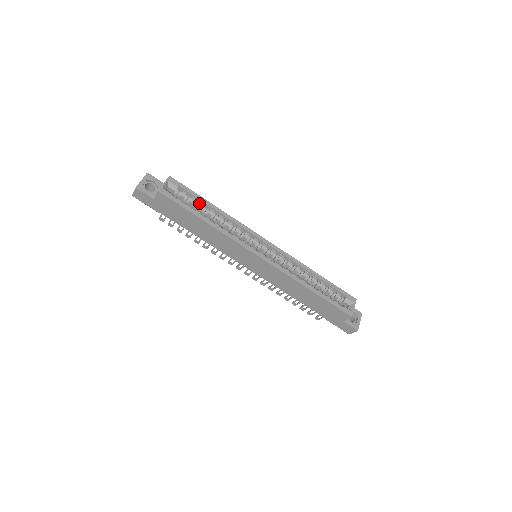
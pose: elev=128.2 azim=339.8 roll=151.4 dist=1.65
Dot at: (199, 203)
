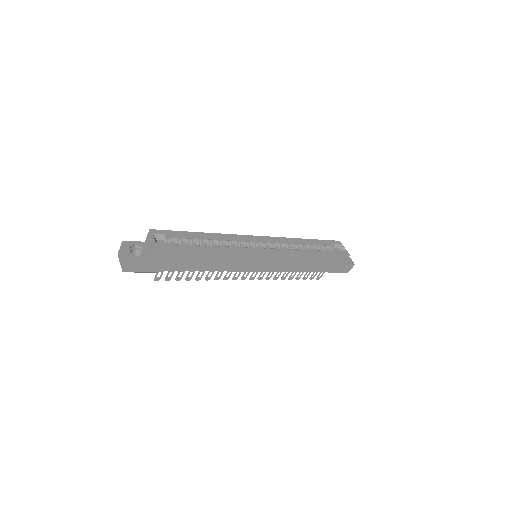
Dot at: (190, 238)
